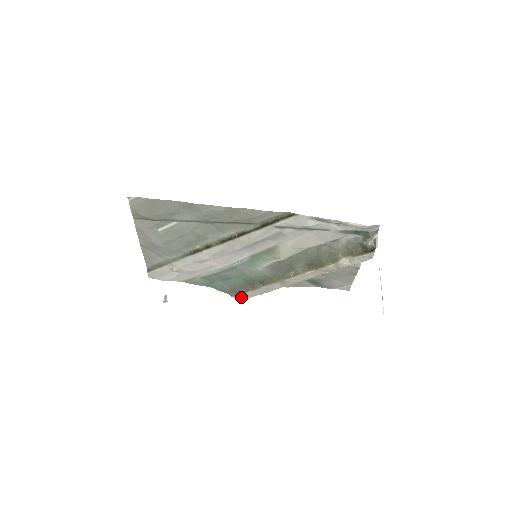
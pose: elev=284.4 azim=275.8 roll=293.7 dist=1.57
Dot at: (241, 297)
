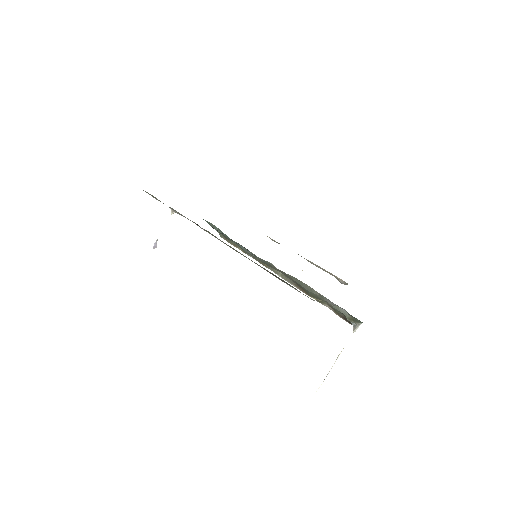
Dot at: (229, 242)
